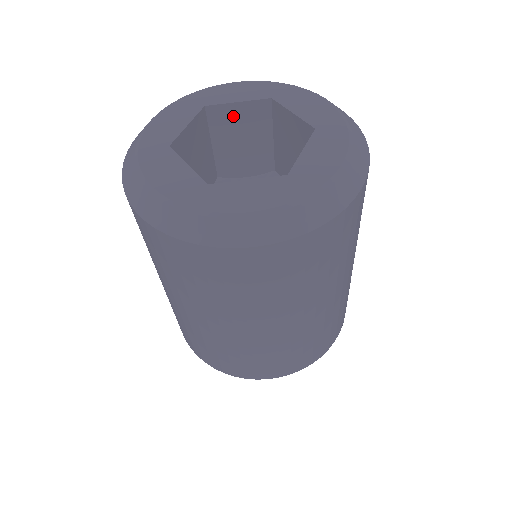
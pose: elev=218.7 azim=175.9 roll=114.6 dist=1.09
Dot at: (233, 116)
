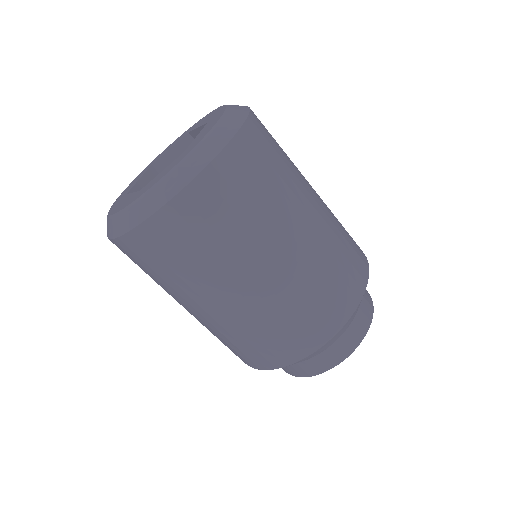
Dot at: occluded
